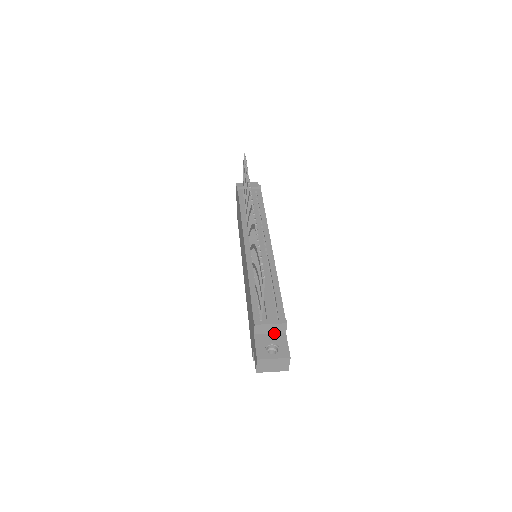
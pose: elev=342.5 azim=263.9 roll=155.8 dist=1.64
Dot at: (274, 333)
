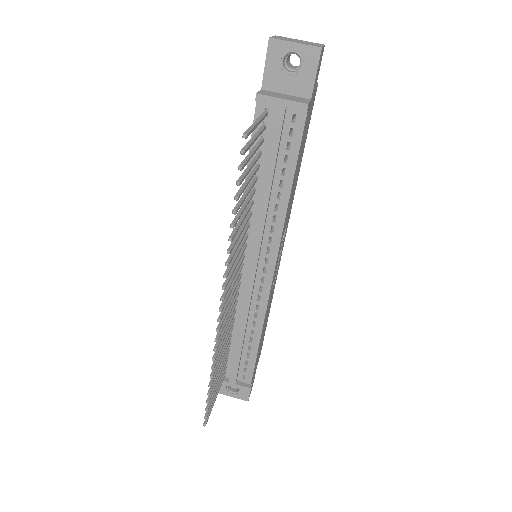
Dot at: occluded
